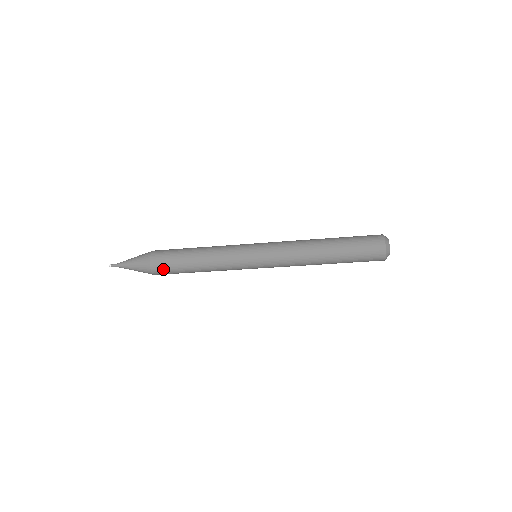
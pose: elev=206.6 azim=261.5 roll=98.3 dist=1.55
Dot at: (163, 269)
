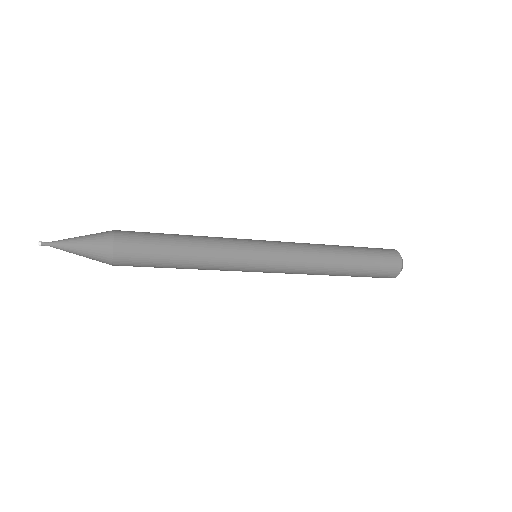
Dot at: (132, 250)
